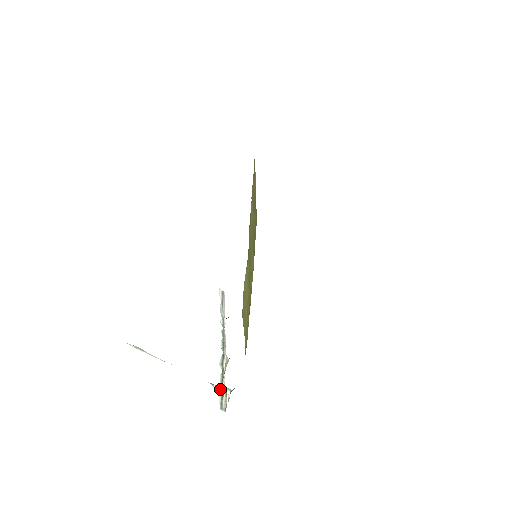
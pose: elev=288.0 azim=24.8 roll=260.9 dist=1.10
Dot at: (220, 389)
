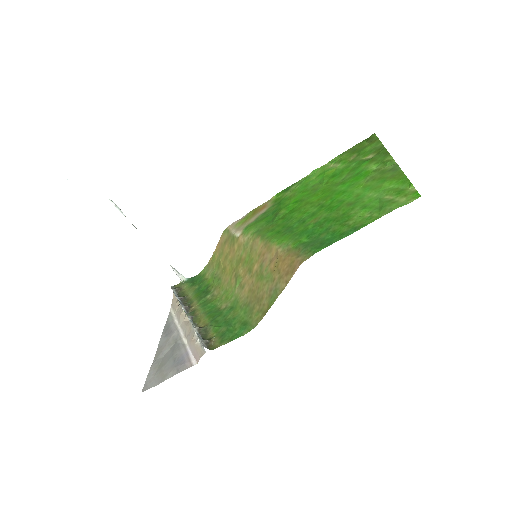
Dot at: (176, 296)
